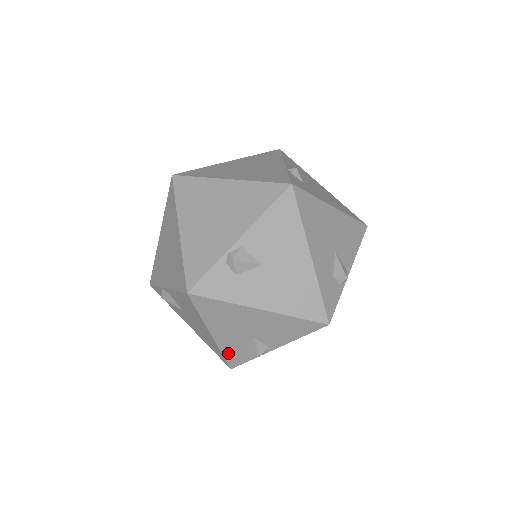
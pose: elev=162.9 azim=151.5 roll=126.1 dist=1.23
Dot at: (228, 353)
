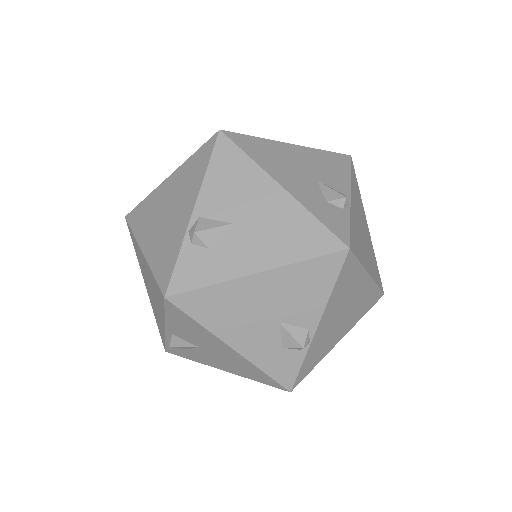
Dot at: (269, 367)
